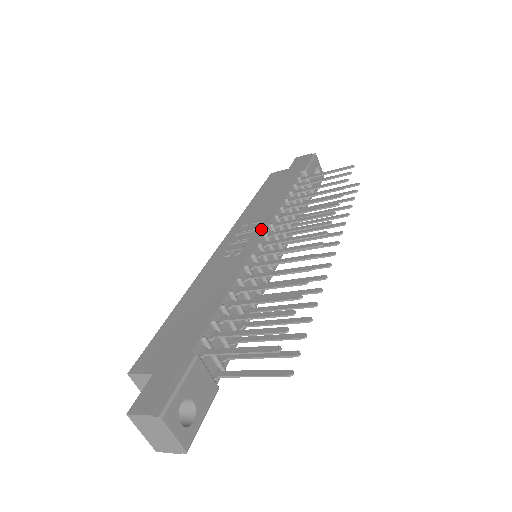
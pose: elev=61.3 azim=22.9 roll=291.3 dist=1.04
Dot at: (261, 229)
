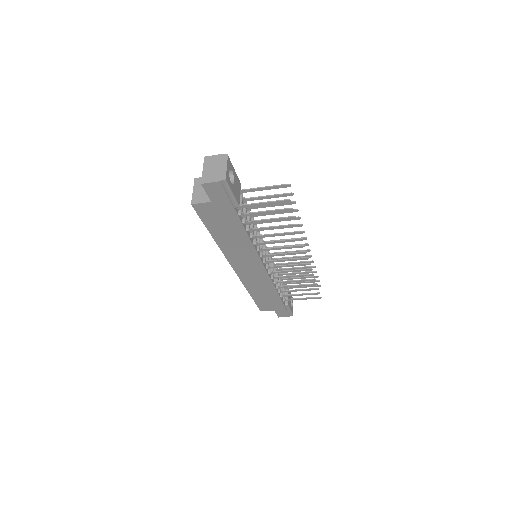
Dot at: occluded
